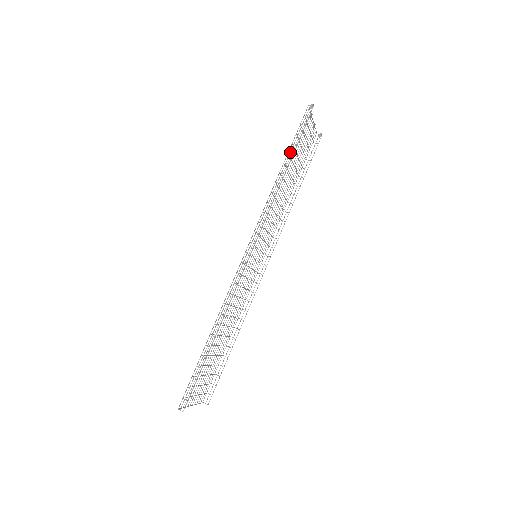
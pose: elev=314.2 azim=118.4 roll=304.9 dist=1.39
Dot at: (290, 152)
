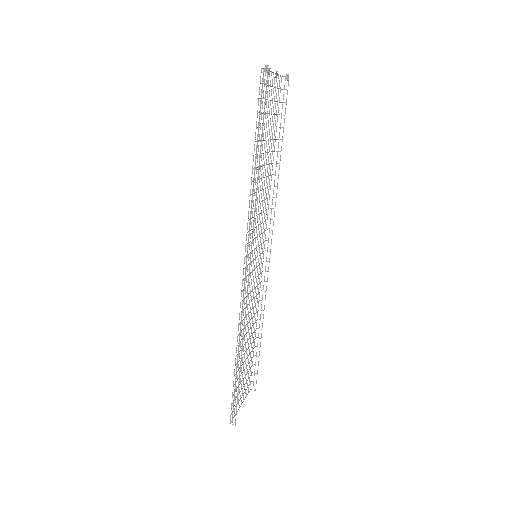
Dot at: occluded
